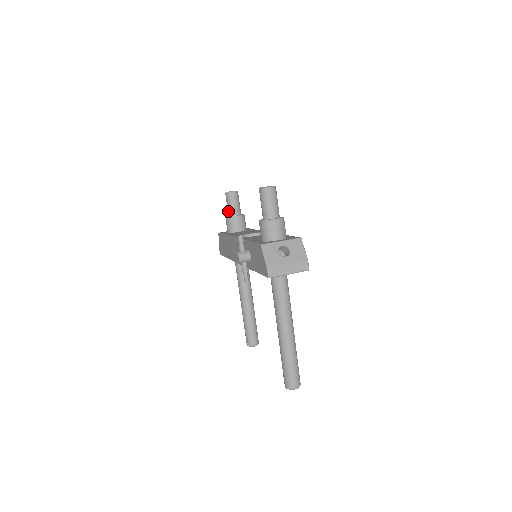
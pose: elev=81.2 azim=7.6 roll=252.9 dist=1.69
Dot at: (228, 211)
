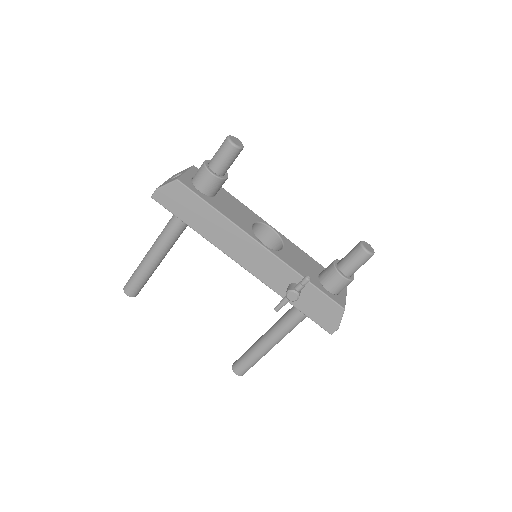
Dot at: (219, 167)
